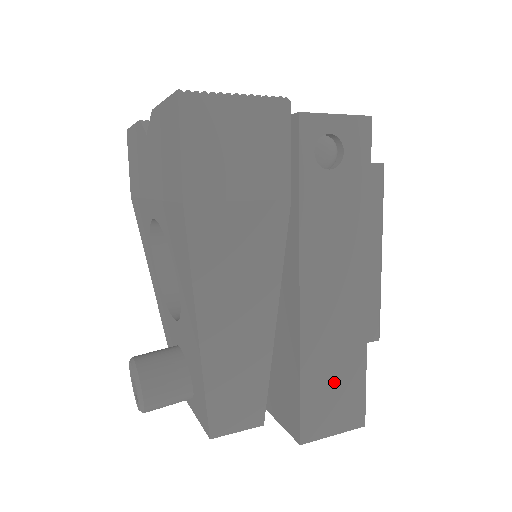
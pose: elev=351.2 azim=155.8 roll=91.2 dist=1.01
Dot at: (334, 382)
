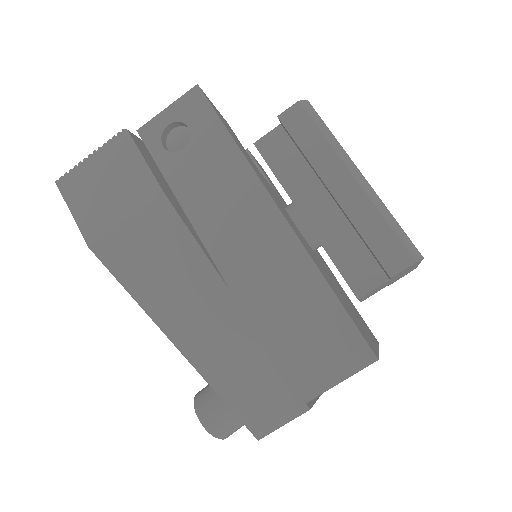
Dot at: (301, 325)
